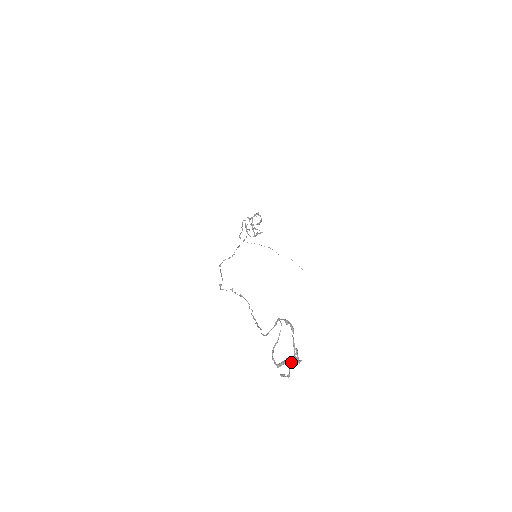
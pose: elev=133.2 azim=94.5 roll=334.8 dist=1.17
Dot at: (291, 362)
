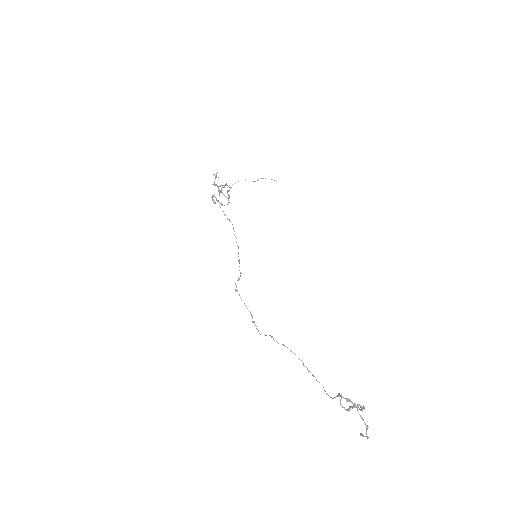
Dot at: (366, 431)
